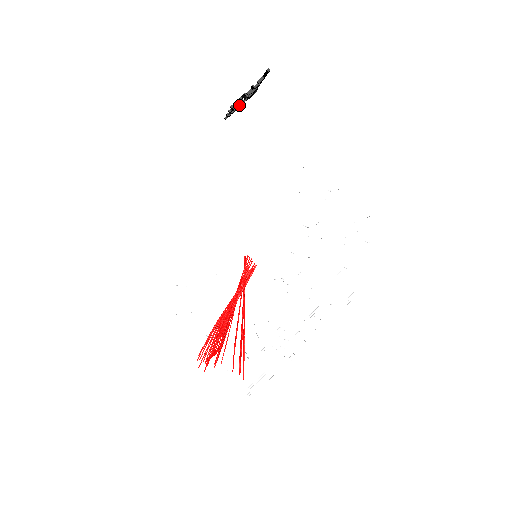
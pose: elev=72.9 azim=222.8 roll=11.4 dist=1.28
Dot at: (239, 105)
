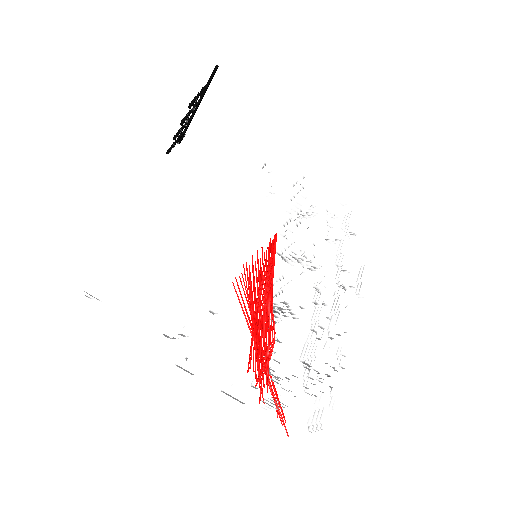
Dot at: (181, 132)
